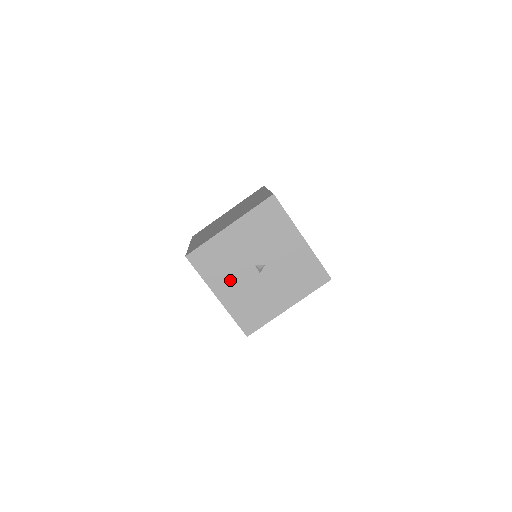
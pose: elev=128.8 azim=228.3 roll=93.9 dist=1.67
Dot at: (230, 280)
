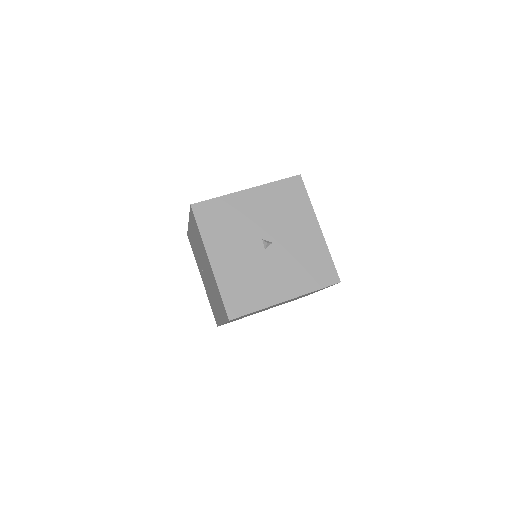
Dot at: (230, 246)
